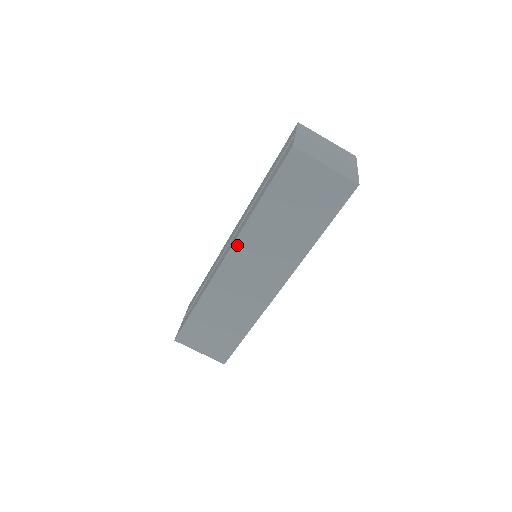
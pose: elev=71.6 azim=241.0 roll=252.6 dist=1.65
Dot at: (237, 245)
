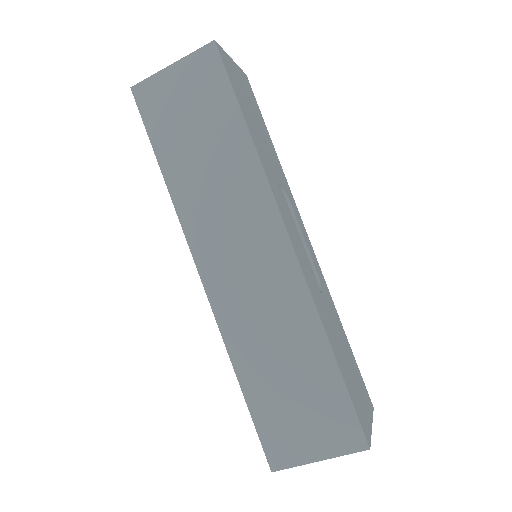
Dot at: (192, 241)
